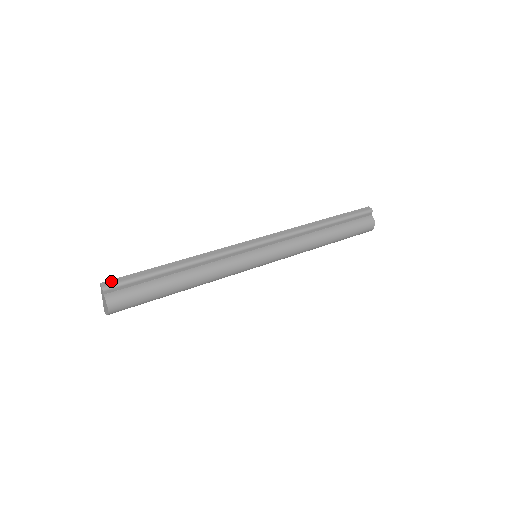
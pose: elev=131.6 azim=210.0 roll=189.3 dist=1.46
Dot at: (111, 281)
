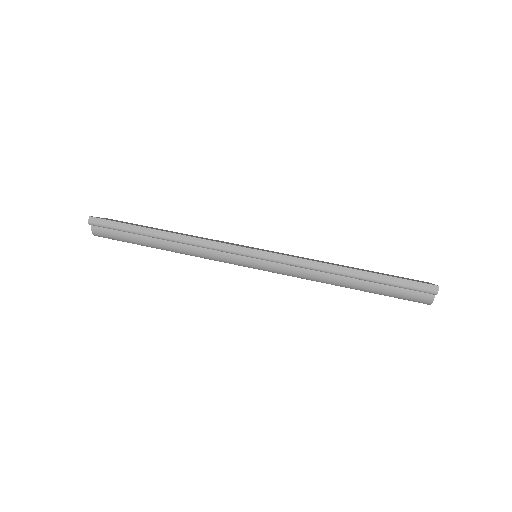
Dot at: (98, 219)
